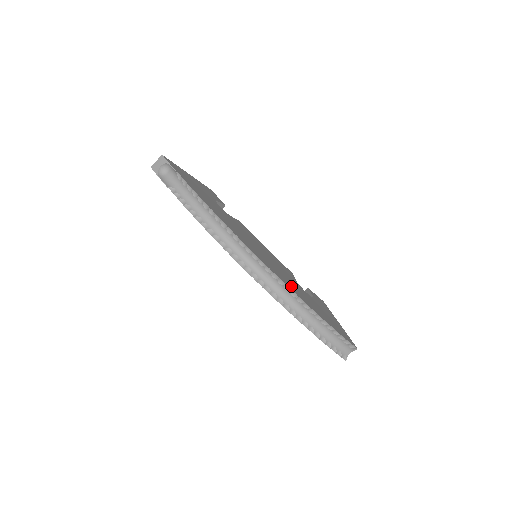
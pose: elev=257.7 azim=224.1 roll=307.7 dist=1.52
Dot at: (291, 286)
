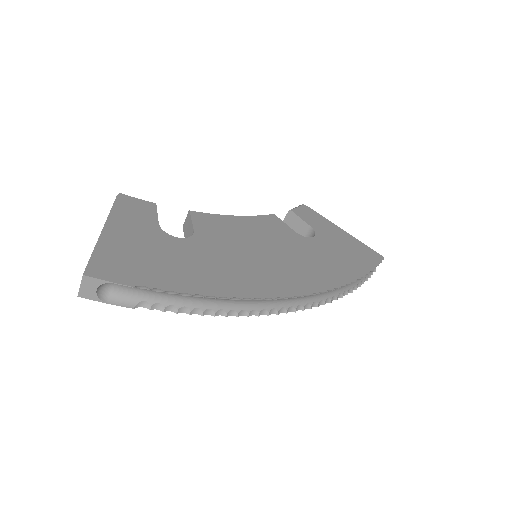
Dot at: (326, 275)
